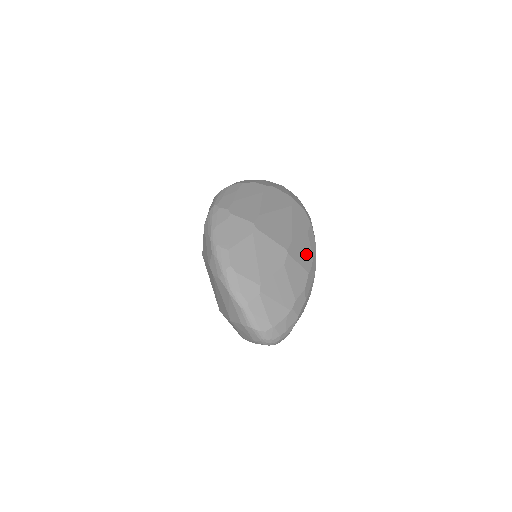
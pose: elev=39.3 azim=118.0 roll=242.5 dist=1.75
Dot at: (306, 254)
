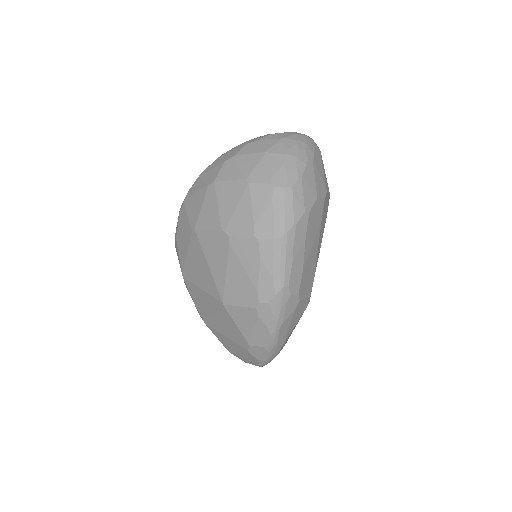
Dot at: occluded
